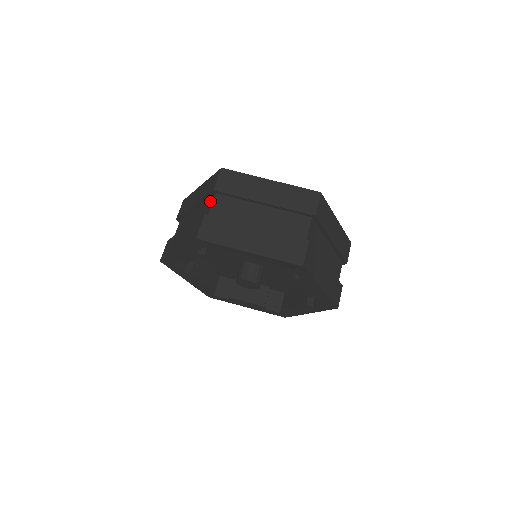
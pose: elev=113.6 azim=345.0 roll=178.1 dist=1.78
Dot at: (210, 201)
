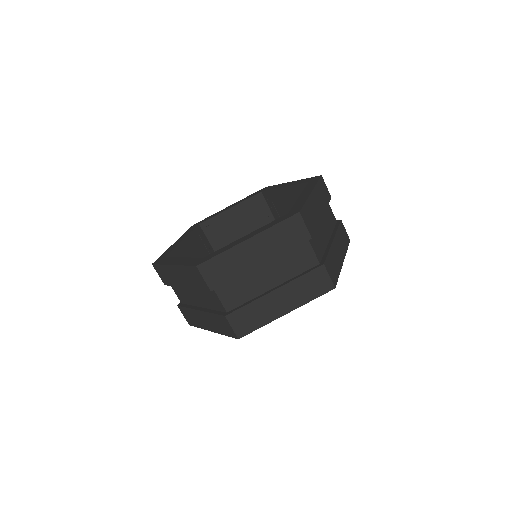
Dot at: occluded
